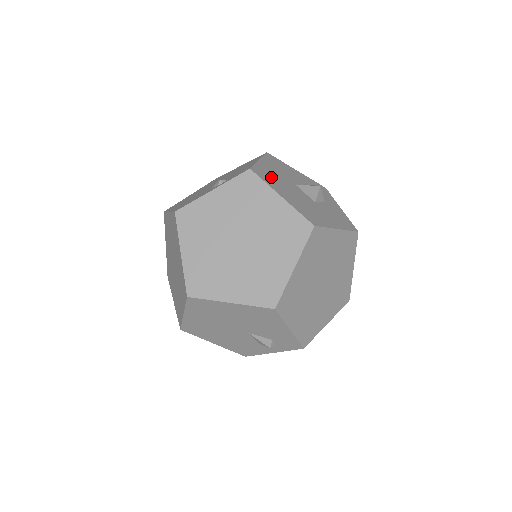
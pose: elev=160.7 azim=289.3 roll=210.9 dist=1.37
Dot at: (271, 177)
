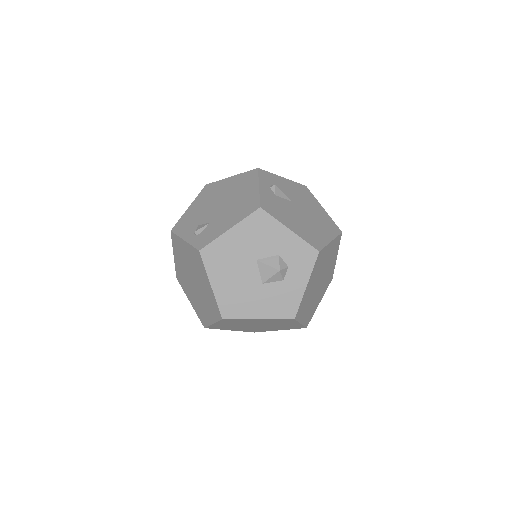
Dot at: (222, 257)
